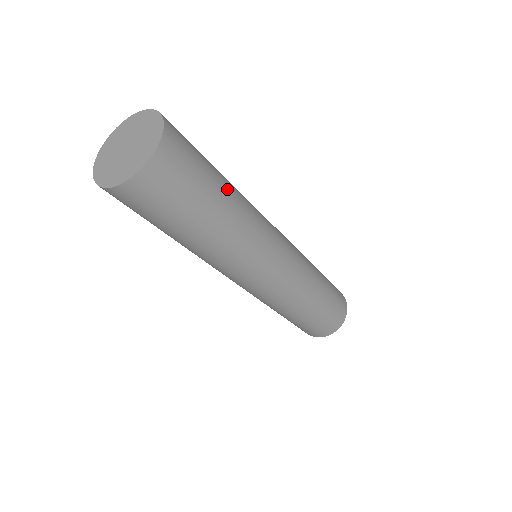
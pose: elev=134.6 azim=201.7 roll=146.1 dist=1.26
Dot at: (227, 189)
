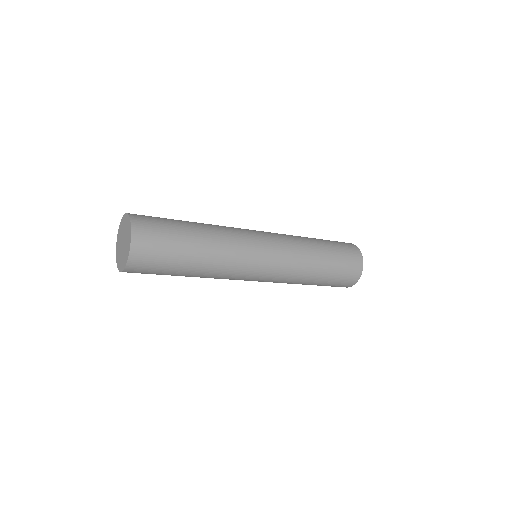
Dot at: (196, 250)
